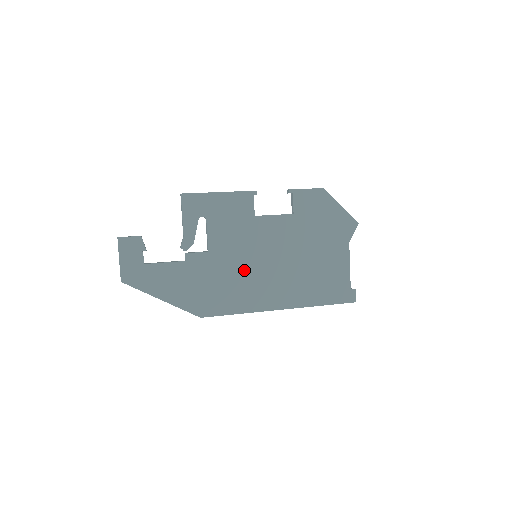
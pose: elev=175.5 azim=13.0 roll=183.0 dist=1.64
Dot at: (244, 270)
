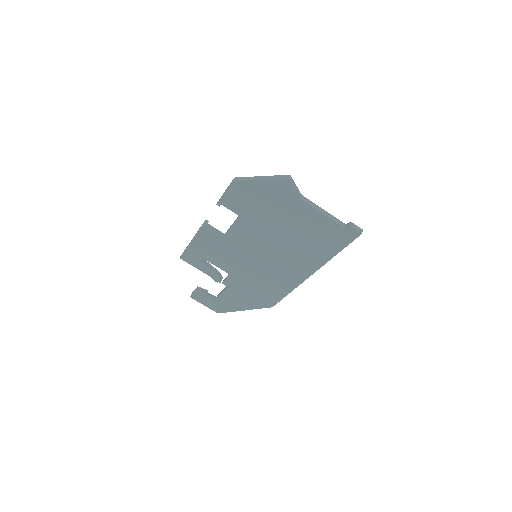
Dot at: (259, 270)
